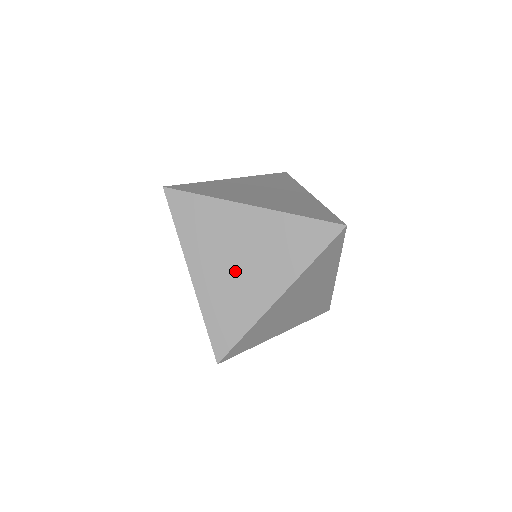
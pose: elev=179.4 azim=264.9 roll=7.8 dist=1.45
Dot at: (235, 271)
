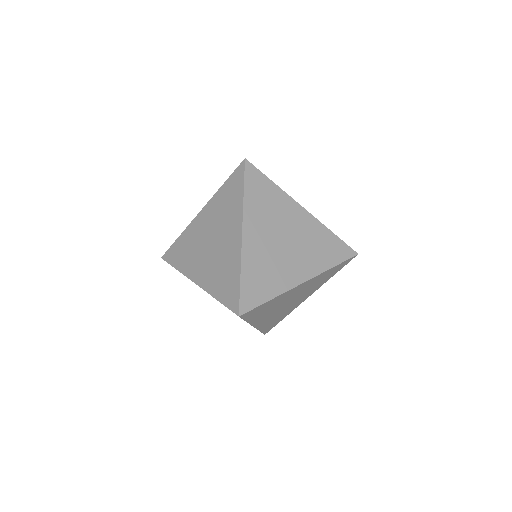
Dot at: occluded
